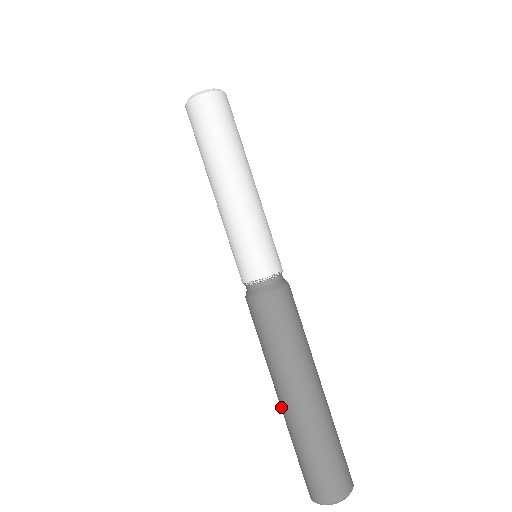
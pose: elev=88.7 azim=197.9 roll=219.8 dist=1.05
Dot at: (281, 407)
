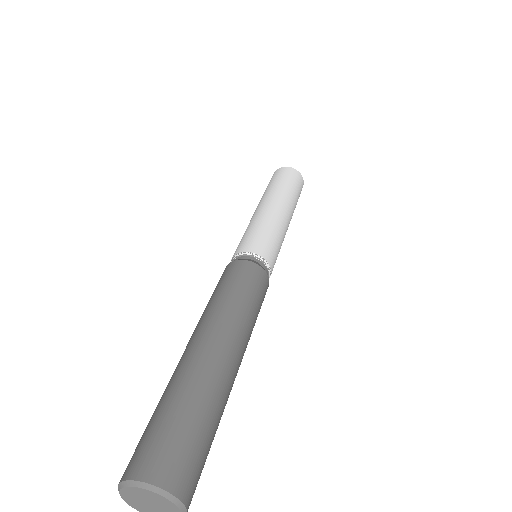
Dot at: (183, 356)
